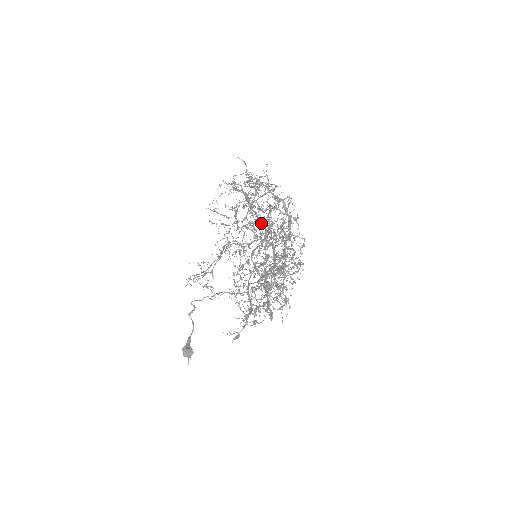
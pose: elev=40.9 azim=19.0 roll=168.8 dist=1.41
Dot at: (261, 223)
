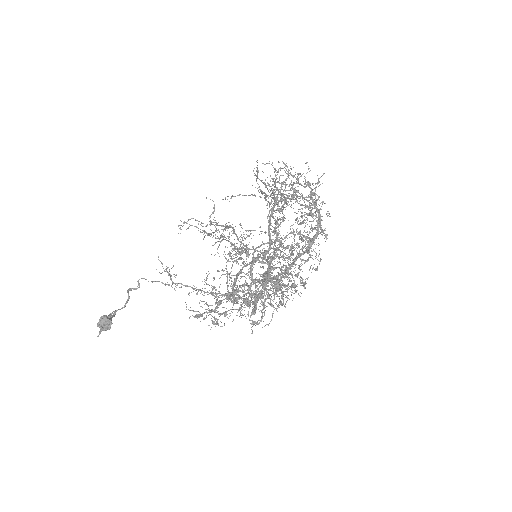
Dot at: occluded
